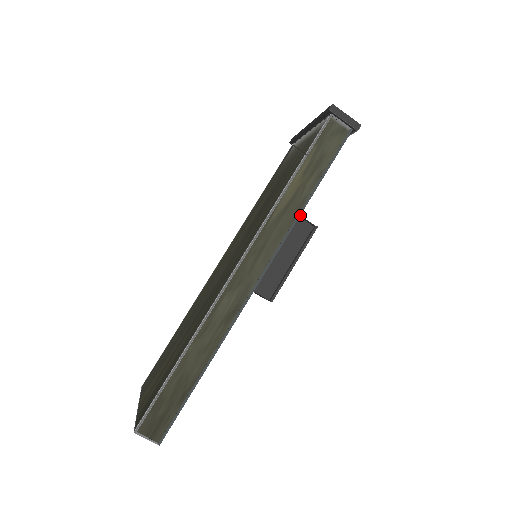
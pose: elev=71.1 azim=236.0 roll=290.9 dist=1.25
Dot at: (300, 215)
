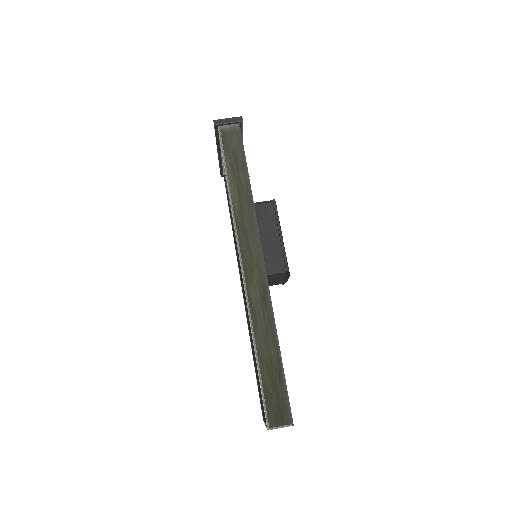
Dot at: (257, 202)
